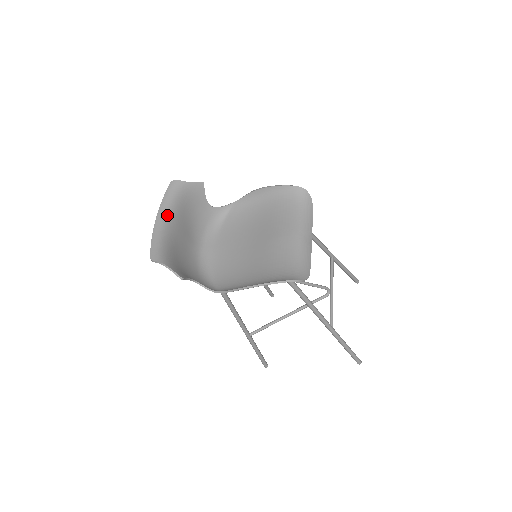
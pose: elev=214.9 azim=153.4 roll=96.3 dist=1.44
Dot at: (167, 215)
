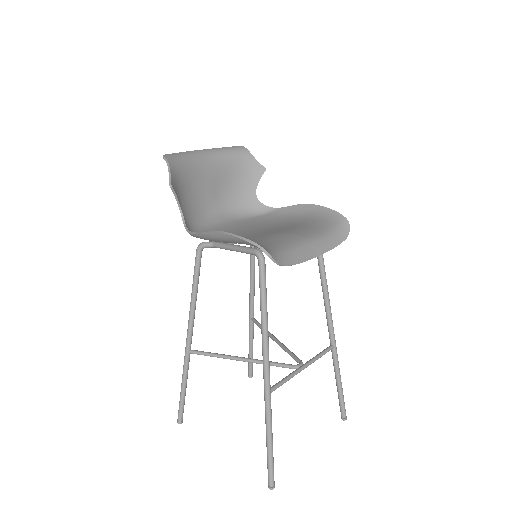
Dot at: (212, 155)
